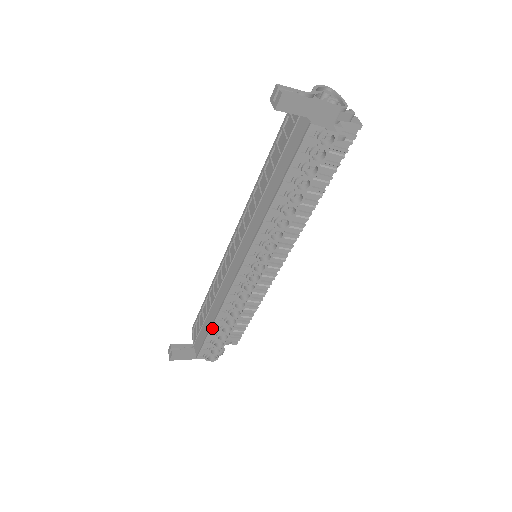
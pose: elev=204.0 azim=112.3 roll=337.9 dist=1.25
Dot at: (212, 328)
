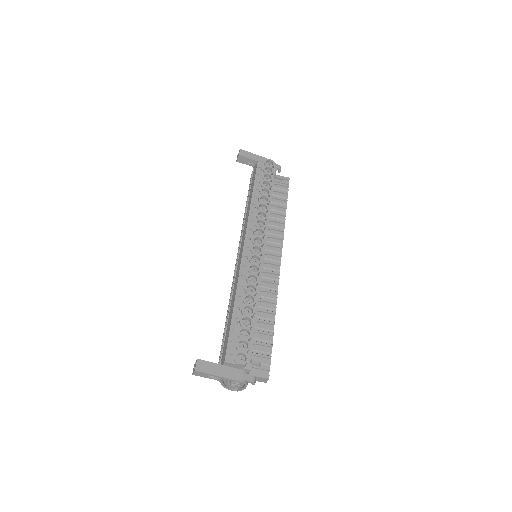
Dot at: (234, 311)
